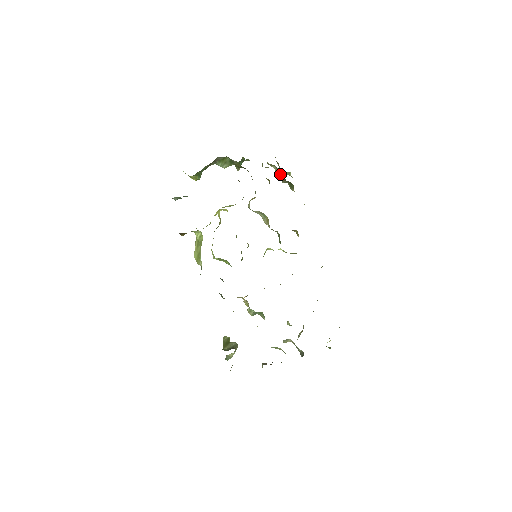
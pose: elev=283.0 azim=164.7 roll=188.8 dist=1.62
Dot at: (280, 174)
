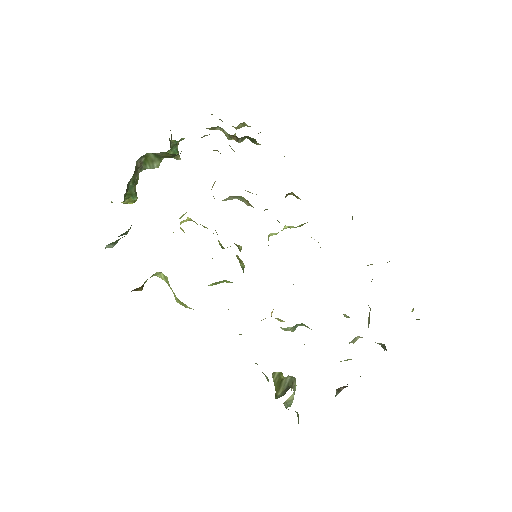
Dot at: occluded
